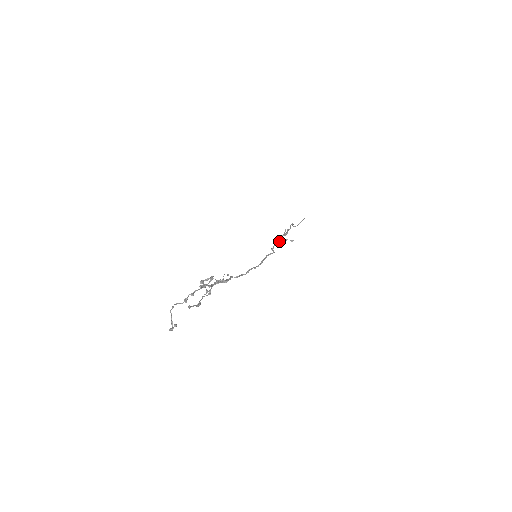
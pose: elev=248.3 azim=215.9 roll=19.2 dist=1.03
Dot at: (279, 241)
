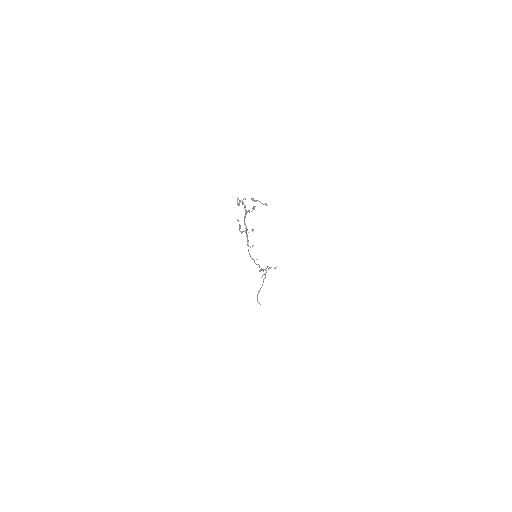
Dot at: (263, 270)
